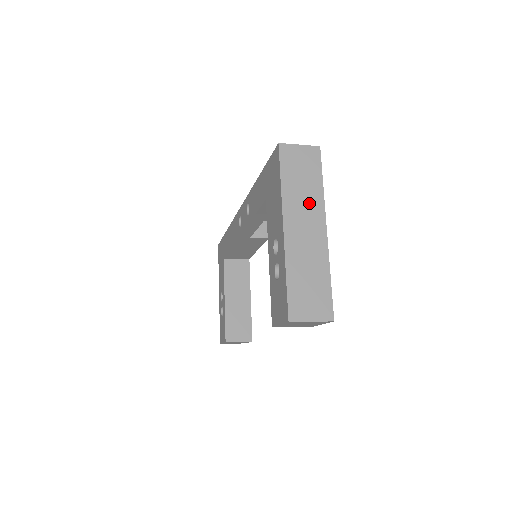
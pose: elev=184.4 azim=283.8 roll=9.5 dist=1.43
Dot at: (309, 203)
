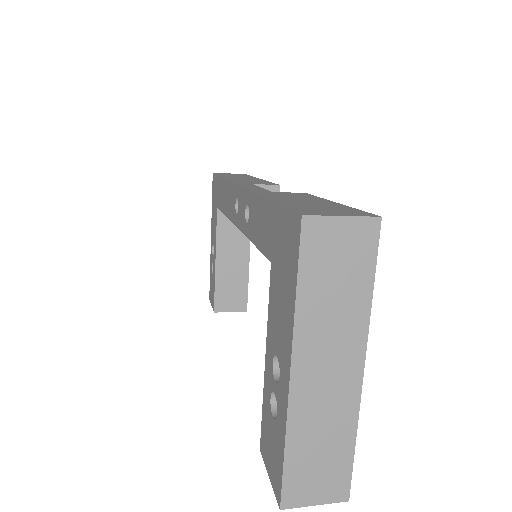
Dot at: (342, 328)
